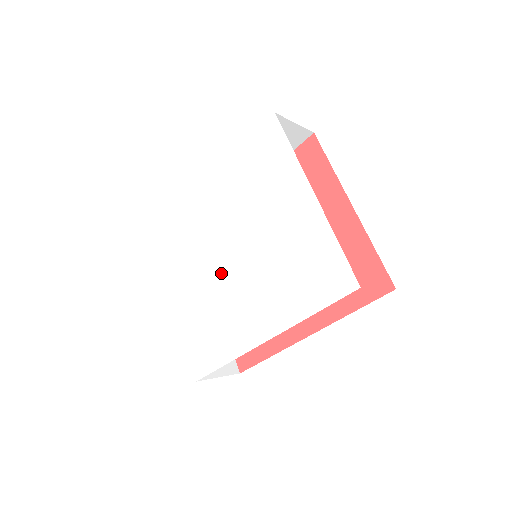
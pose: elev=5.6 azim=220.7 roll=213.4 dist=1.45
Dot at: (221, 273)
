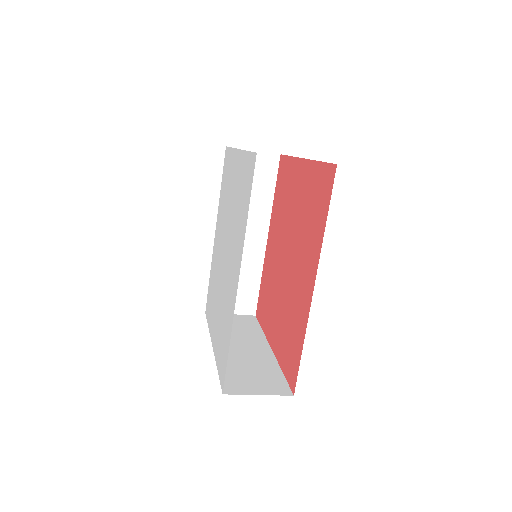
Dot at: (222, 278)
